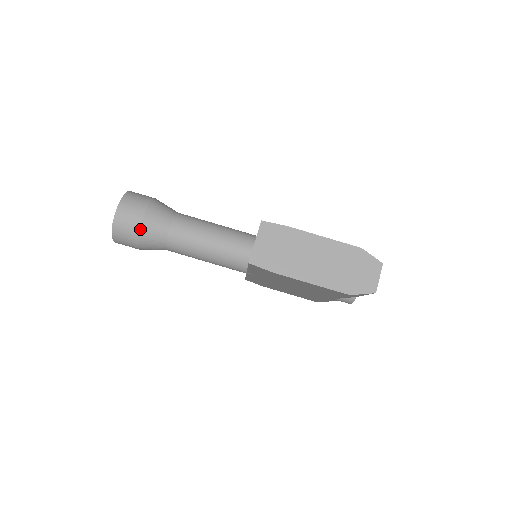
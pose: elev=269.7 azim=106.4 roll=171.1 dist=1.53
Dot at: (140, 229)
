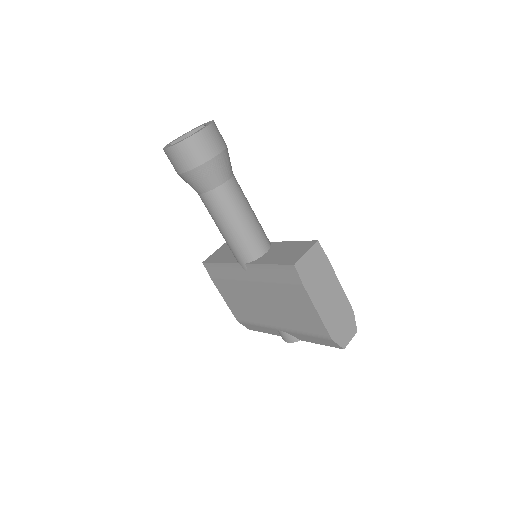
Dot at: (209, 161)
